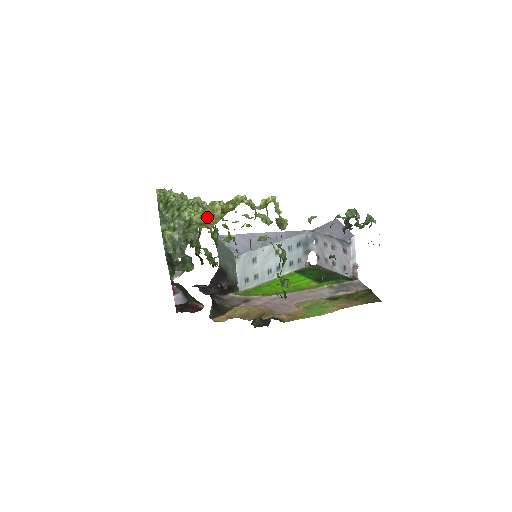
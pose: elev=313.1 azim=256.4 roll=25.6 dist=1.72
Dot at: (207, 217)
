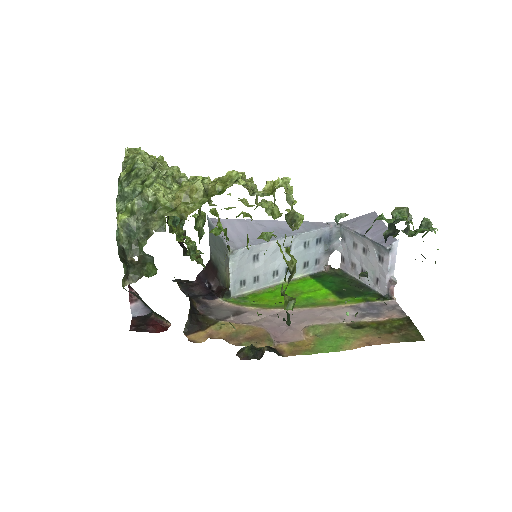
Dot at: (181, 200)
